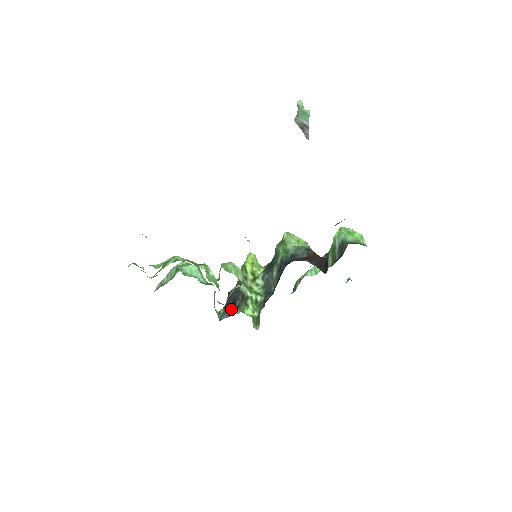
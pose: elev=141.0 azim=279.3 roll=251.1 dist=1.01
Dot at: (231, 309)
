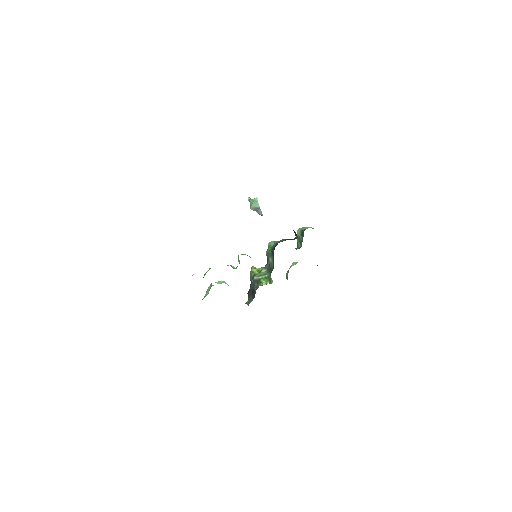
Dot at: (253, 295)
